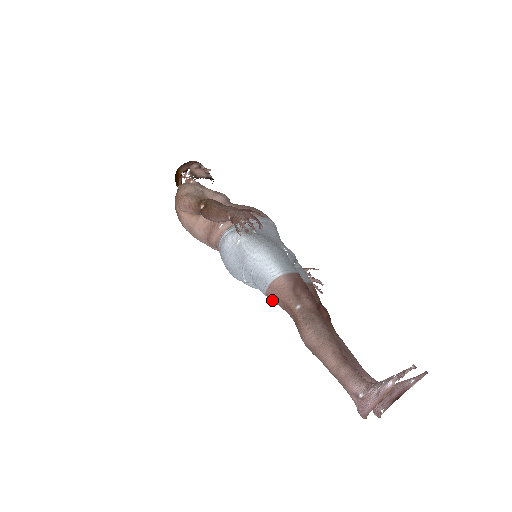
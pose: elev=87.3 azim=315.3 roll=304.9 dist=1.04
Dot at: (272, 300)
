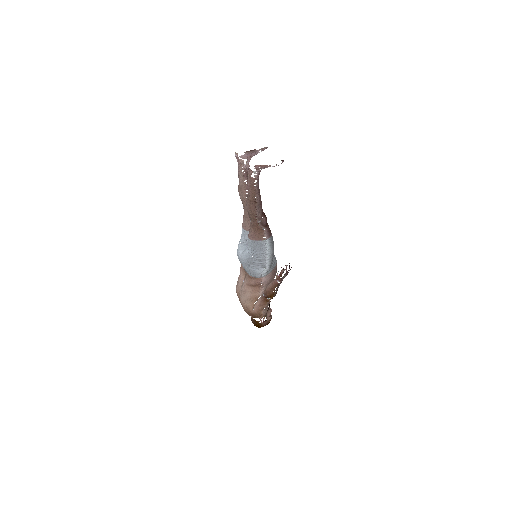
Dot at: (243, 222)
